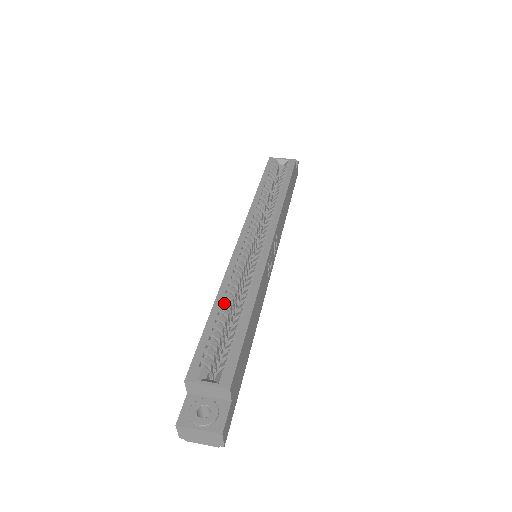
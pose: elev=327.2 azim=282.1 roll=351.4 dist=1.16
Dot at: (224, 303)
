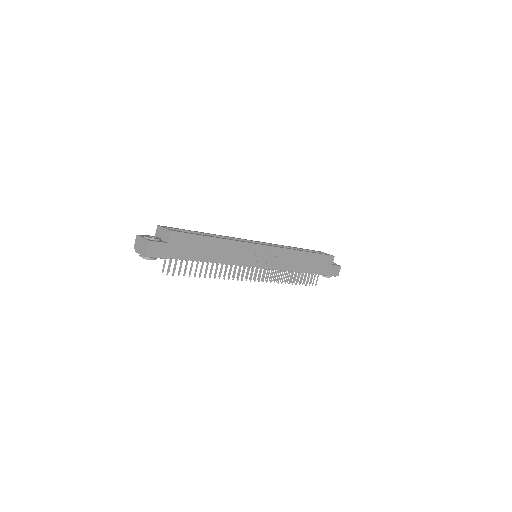
Dot at: (210, 234)
